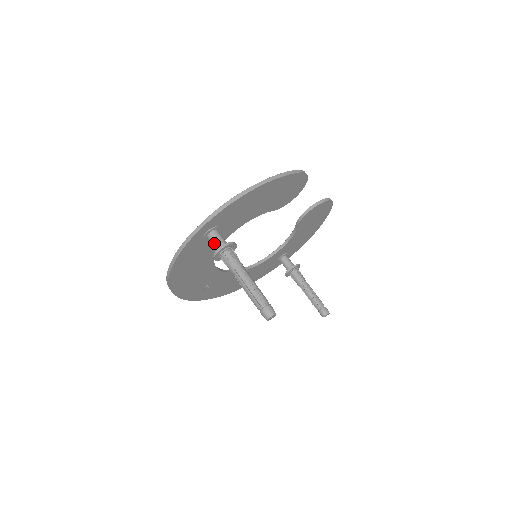
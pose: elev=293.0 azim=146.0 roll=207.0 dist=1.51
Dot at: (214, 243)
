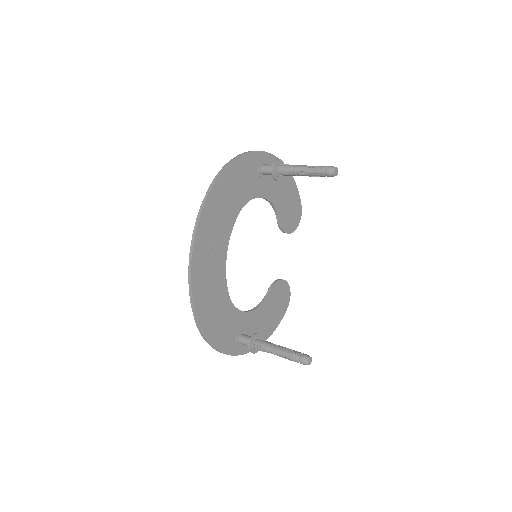
Dot at: occluded
